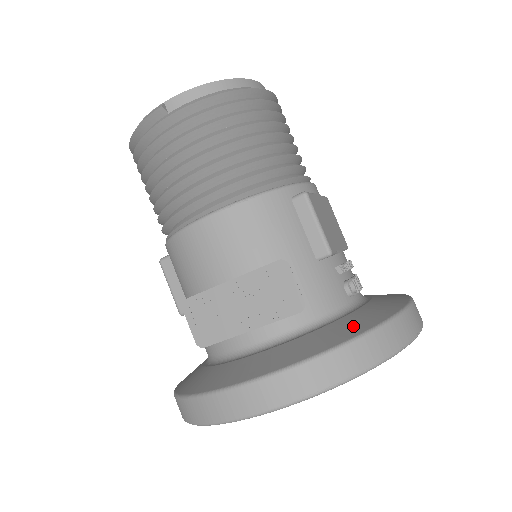
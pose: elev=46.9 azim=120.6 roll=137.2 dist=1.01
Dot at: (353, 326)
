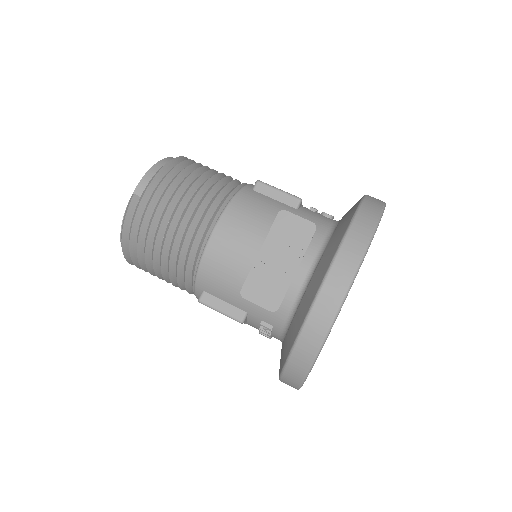
Dot at: (349, 213)
